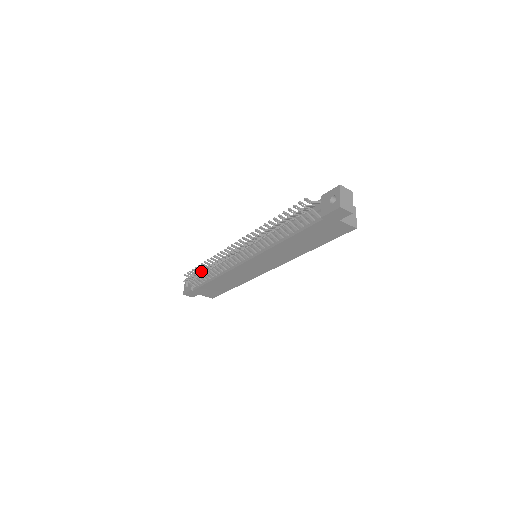
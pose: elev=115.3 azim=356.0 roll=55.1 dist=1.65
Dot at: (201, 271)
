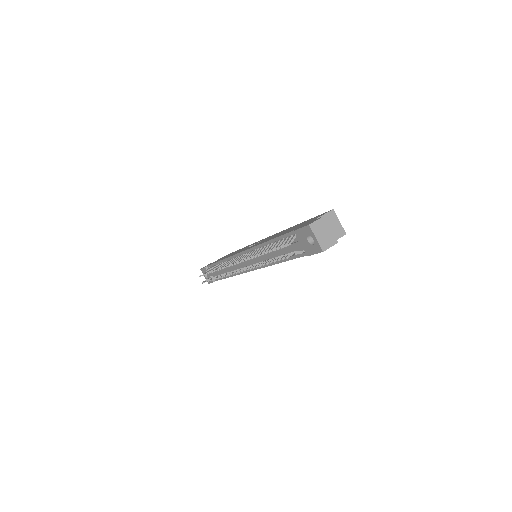
Dot at: occluded
